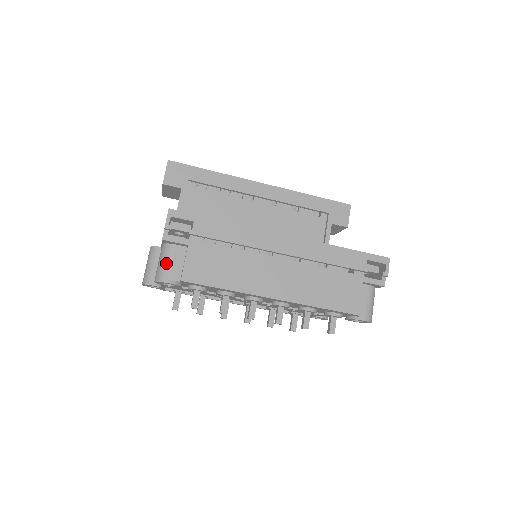
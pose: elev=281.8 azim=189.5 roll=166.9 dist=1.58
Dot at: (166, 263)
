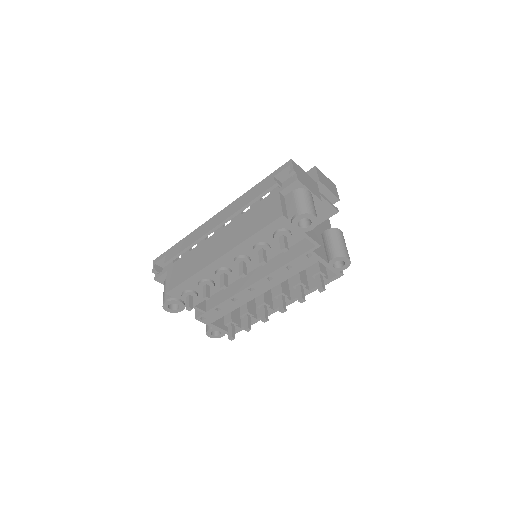
Dot at: (163, 293)
